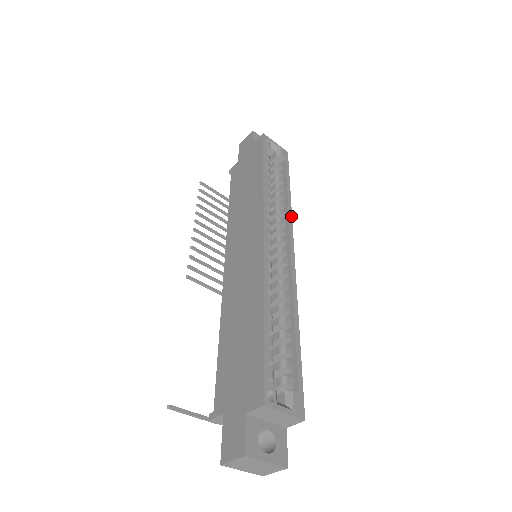
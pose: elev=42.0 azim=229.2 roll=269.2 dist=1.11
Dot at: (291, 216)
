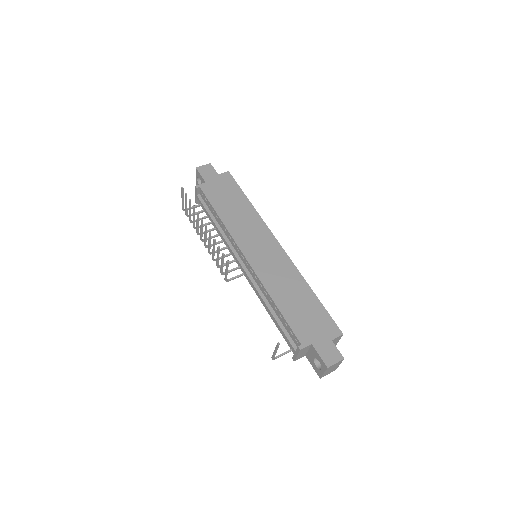
Dot at: occluded
